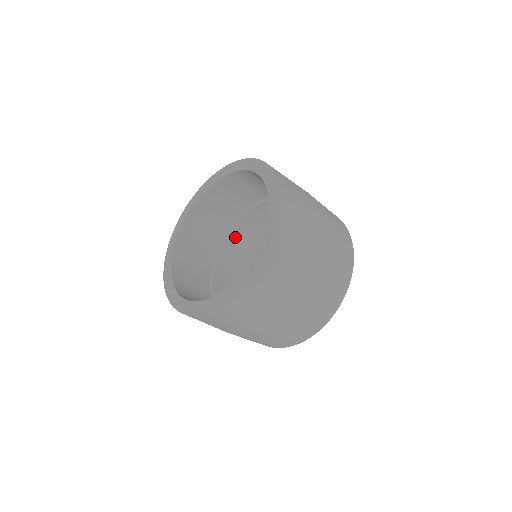
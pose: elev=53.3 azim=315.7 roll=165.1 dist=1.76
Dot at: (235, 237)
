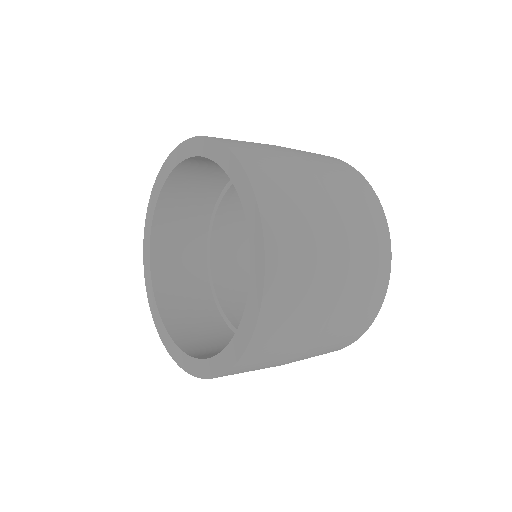
Dot at: (231, 201)
